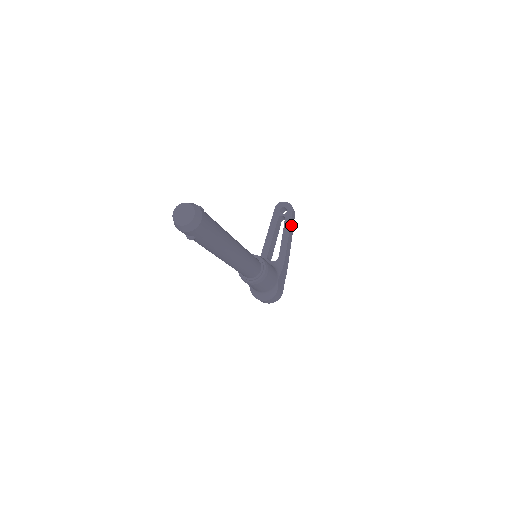
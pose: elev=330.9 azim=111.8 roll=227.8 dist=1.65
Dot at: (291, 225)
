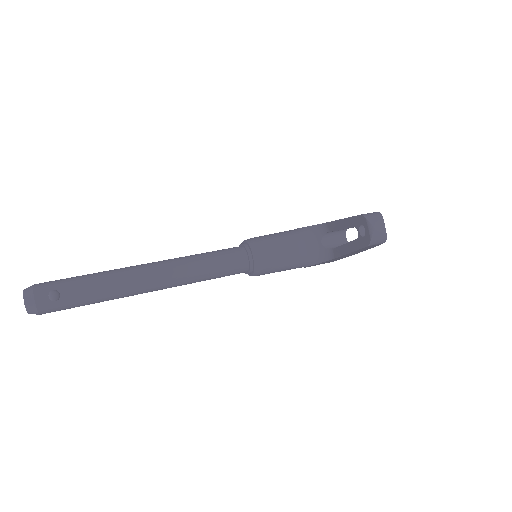
Dot at: occluded
